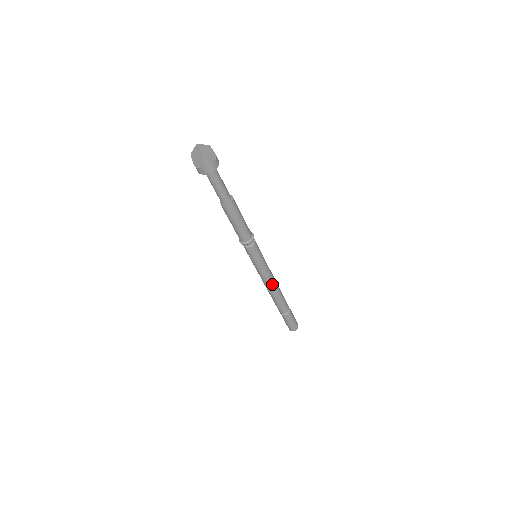
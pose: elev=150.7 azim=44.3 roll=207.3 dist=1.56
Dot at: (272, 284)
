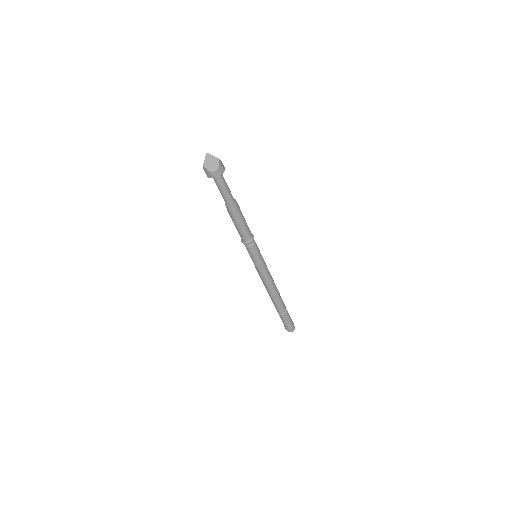
Dot at: (266, 284)
